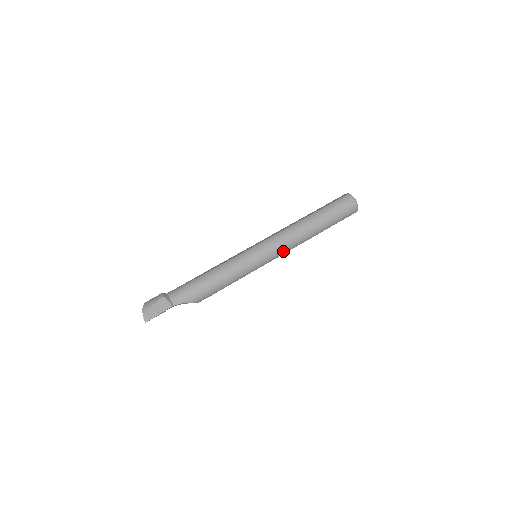
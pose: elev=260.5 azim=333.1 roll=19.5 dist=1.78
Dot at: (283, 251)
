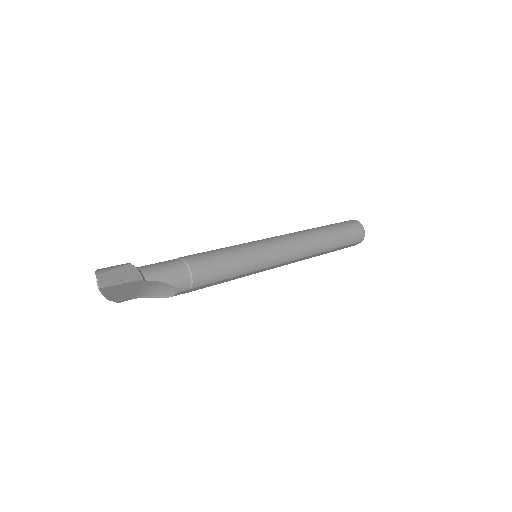
Dot at: (291, 255)
